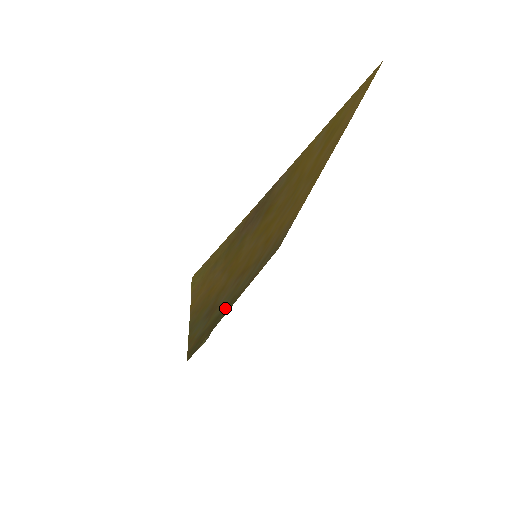
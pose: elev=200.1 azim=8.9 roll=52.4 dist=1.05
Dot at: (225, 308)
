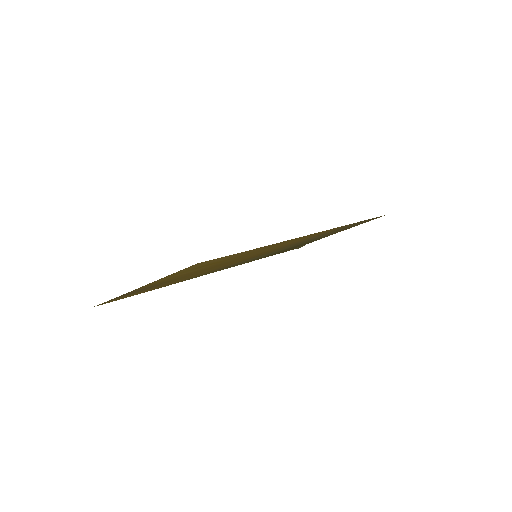
Dot at: (292, 247)
